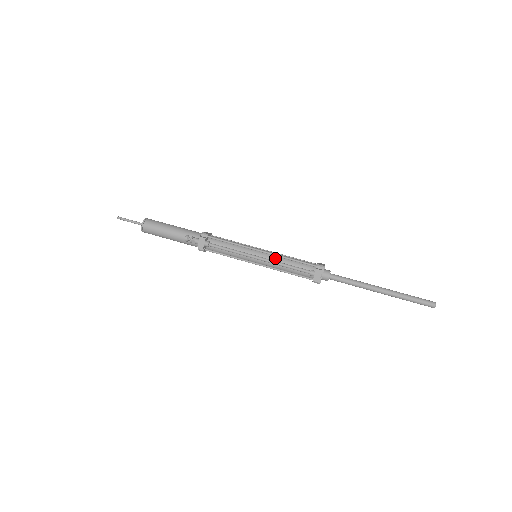
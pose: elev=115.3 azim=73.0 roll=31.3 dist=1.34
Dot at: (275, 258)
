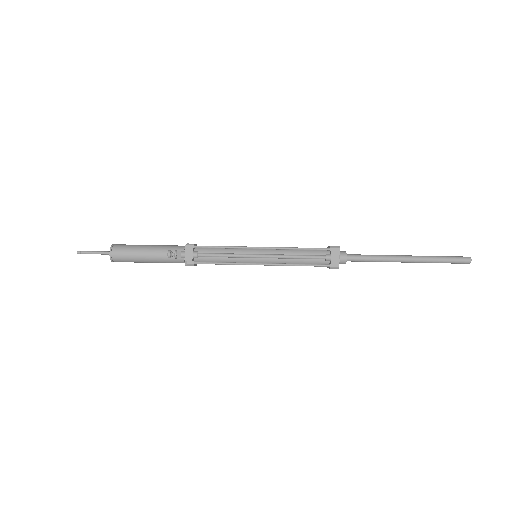
Dot at: (280, 252)
